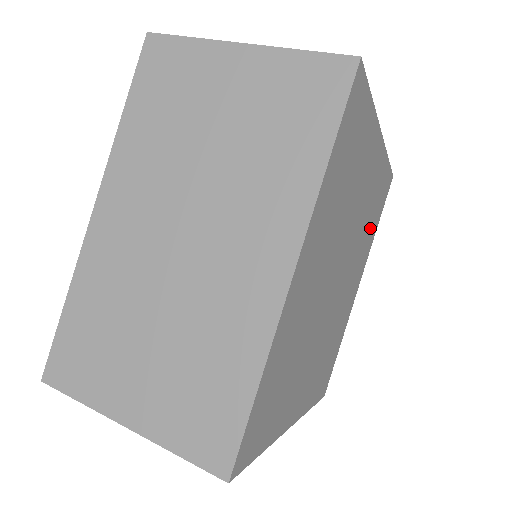
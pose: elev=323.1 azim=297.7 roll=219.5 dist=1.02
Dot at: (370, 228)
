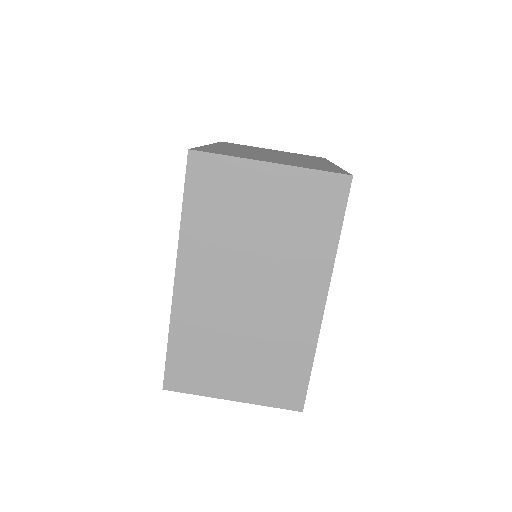
Dot at: occluded
